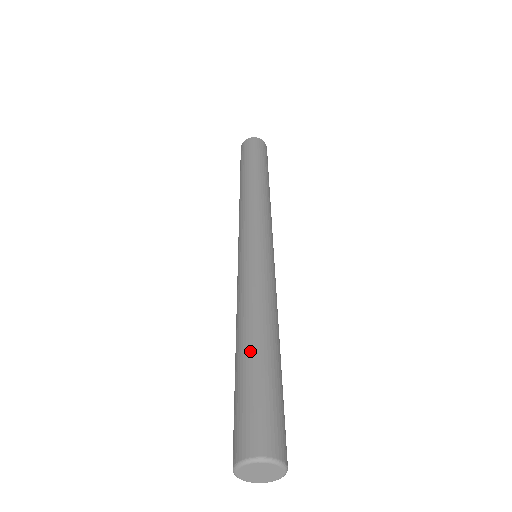
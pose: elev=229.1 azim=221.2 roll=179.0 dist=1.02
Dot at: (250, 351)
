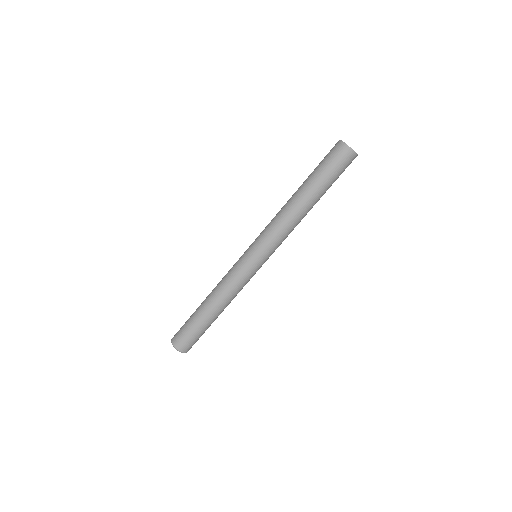
Dot at: (199, 307)
